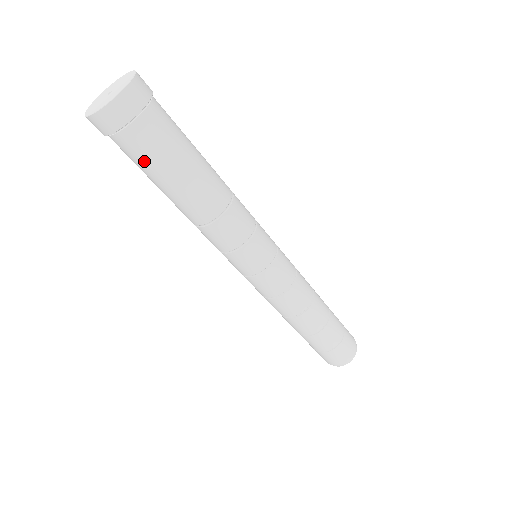
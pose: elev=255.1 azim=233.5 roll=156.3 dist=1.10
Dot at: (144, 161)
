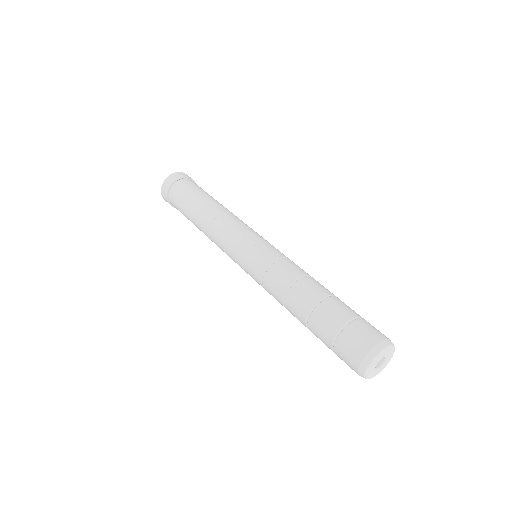
Dot at: (183, 195)
